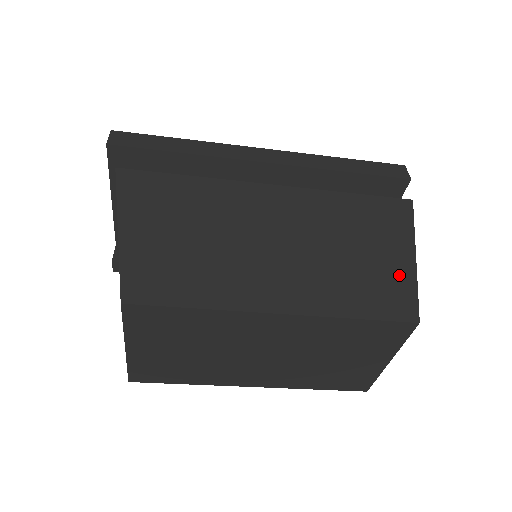
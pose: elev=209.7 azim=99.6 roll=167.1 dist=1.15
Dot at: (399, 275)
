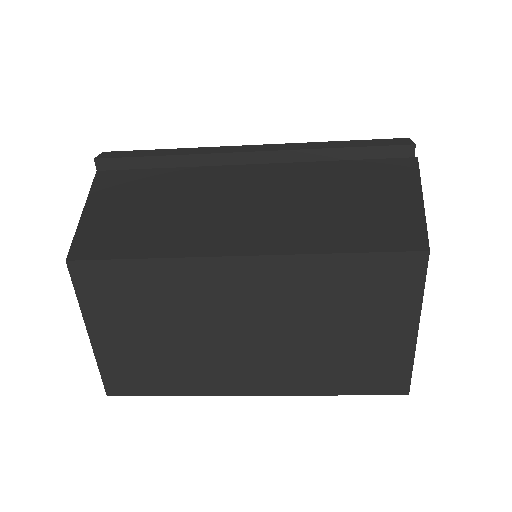
Dot at: (400, 213)
